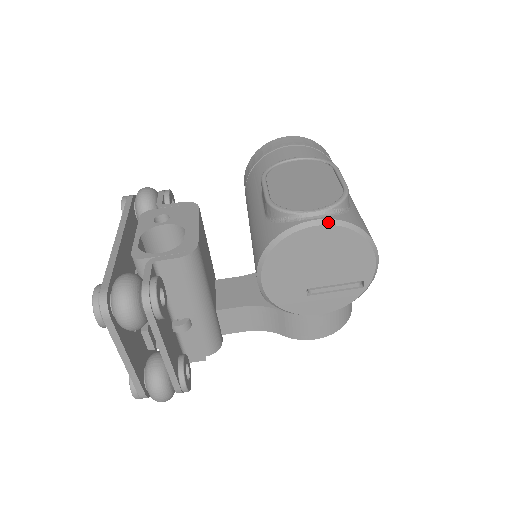
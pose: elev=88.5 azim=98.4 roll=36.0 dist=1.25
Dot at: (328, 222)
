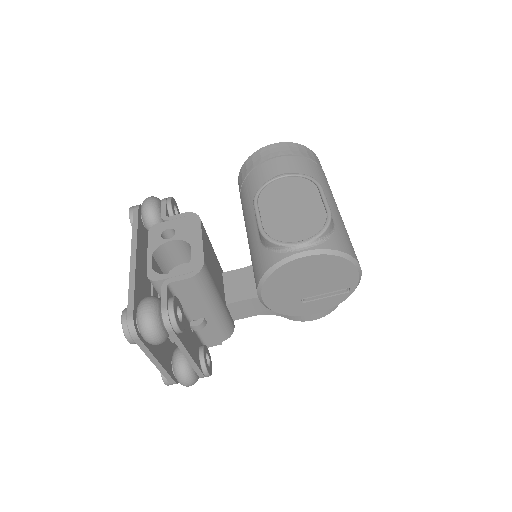
Dot at: (314, 252)
